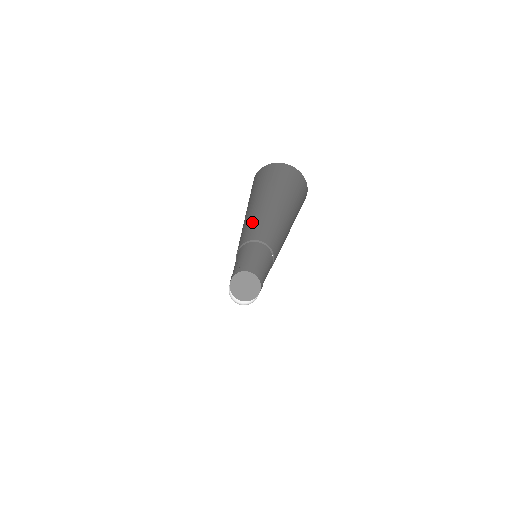
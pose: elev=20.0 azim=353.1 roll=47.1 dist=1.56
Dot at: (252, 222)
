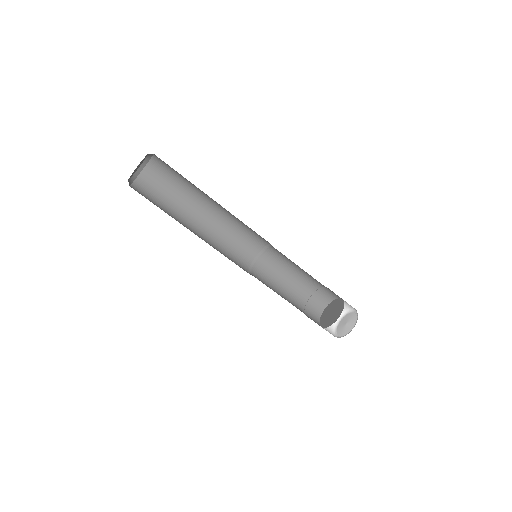
Dot at: (213, 245)
